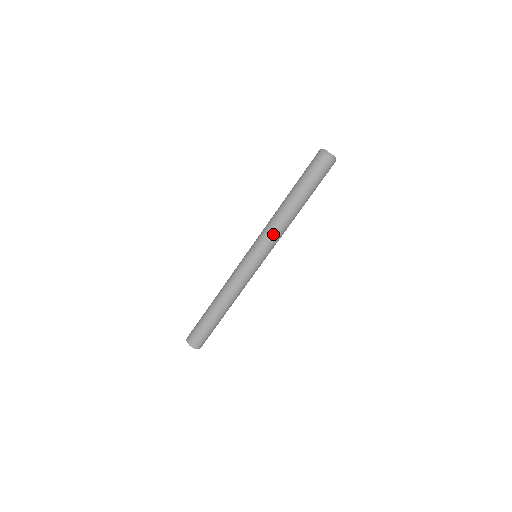
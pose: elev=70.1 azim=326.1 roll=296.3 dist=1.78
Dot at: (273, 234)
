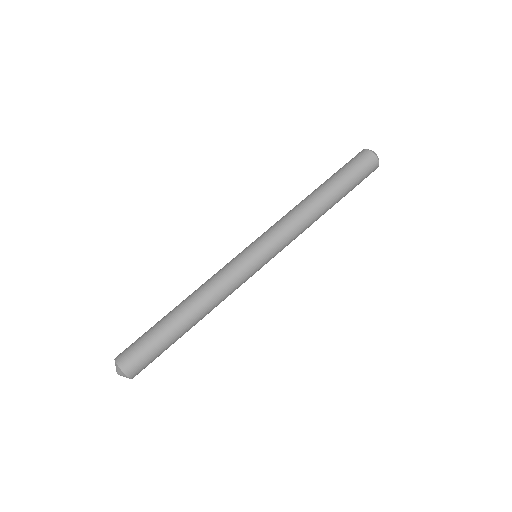
Dot at: (284, 223)
